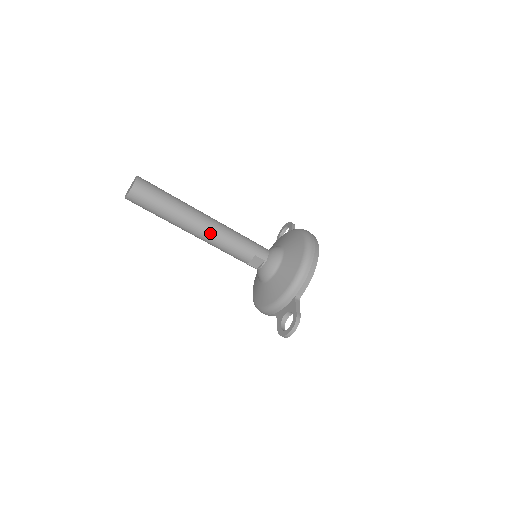
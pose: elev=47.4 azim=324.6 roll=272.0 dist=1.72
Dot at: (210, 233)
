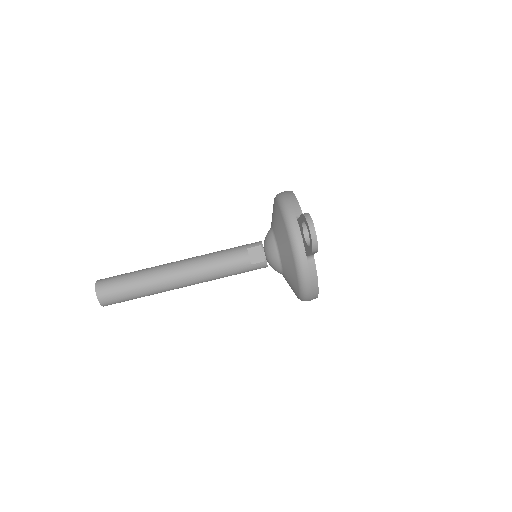
Dot at: (190, 264)
